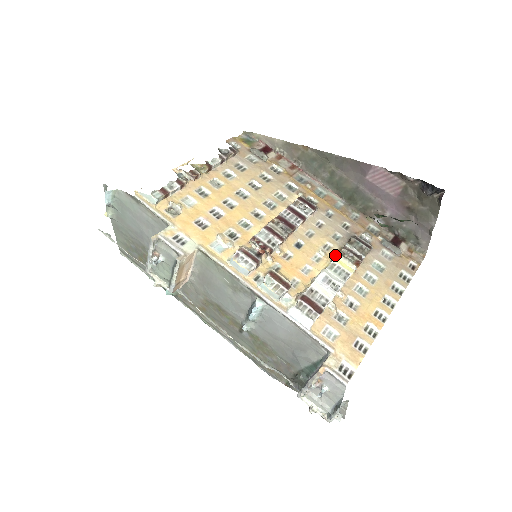
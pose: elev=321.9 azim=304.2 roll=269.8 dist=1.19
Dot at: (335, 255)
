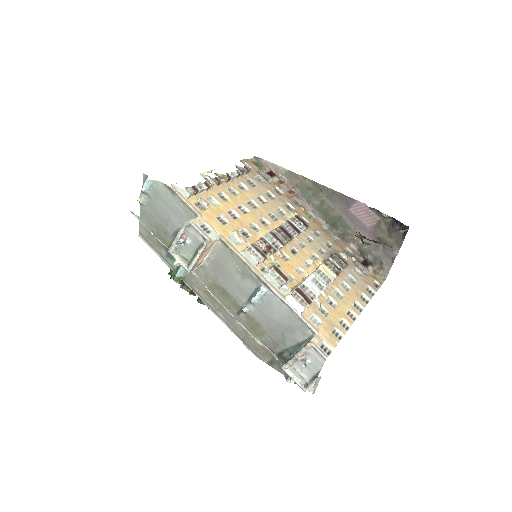
Dot at: (320, 264)
